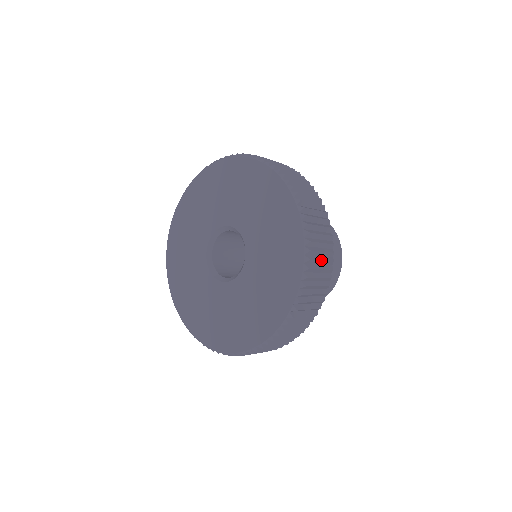
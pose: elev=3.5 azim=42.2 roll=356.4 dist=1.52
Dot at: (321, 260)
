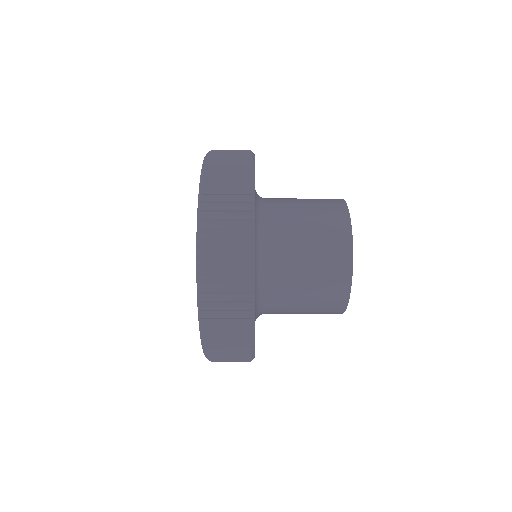
Dot at: (228, 154)
